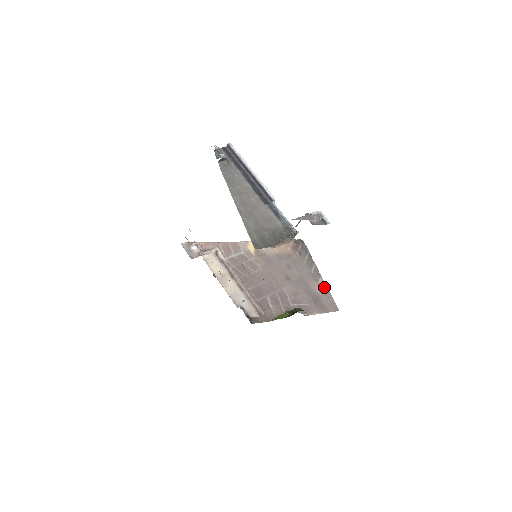
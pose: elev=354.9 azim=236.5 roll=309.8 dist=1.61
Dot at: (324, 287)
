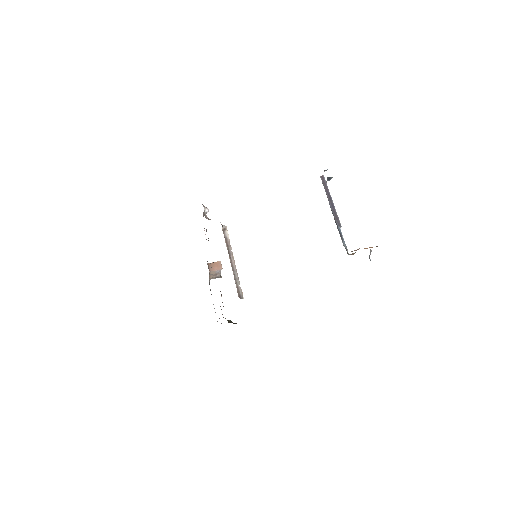
Dot at: occluded
